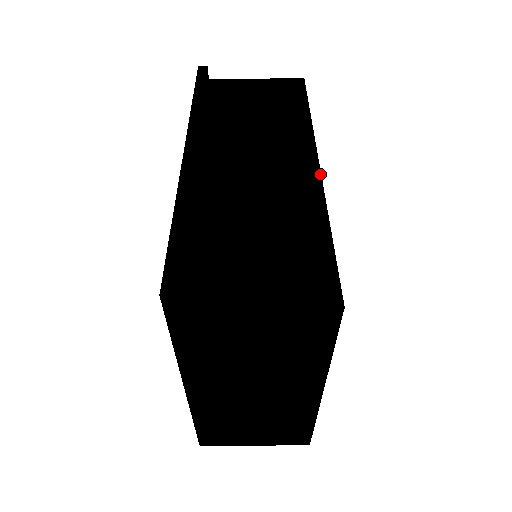
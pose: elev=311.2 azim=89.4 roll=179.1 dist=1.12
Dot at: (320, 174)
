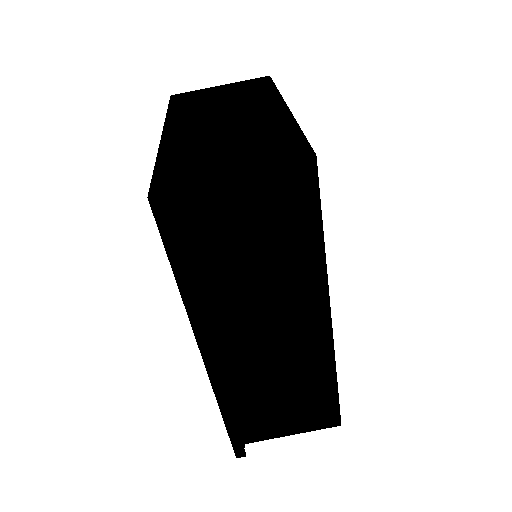
Dot at: (332, 335)
